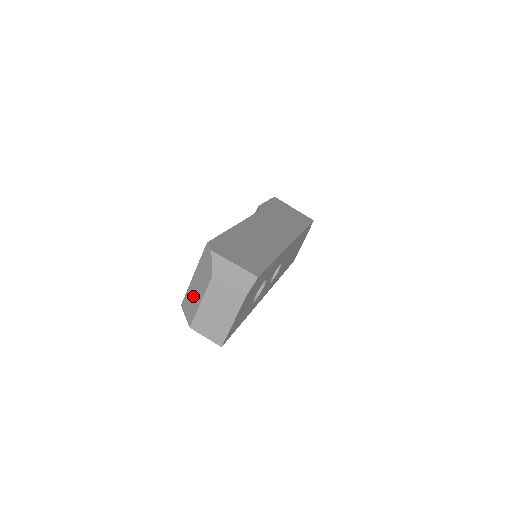
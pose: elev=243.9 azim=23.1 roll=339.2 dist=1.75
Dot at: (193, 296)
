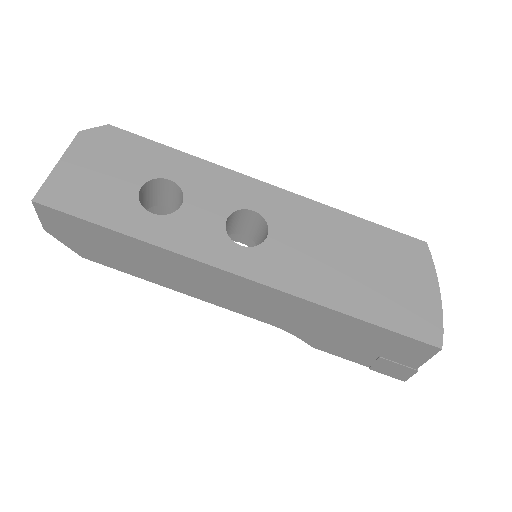
Dot at: occluded
